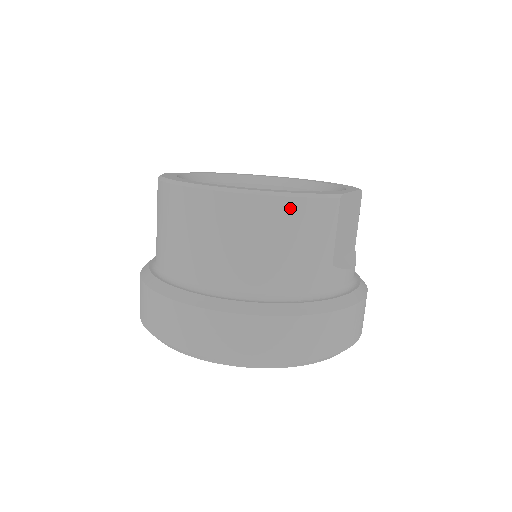
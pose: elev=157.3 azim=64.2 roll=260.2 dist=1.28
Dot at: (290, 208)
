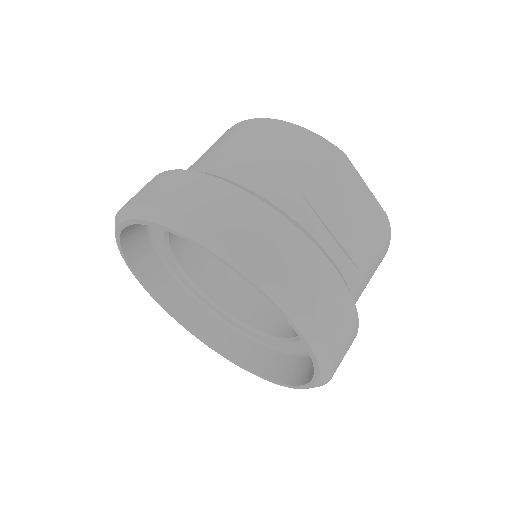
Dot at: (283, 128)
